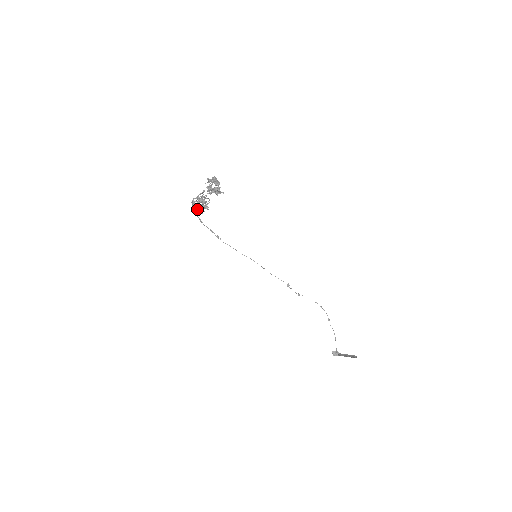
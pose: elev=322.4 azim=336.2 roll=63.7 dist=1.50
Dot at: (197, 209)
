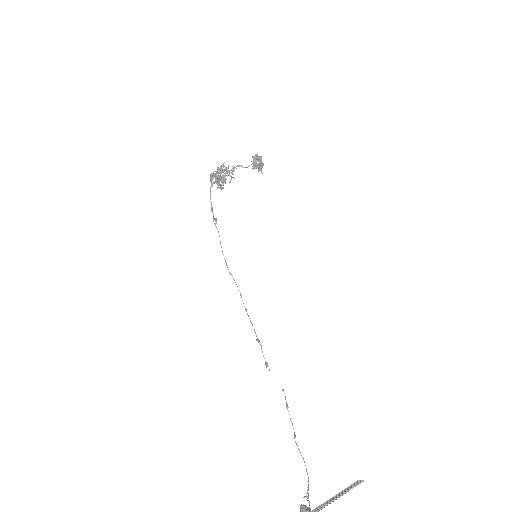
Dot at: (216, 178)
